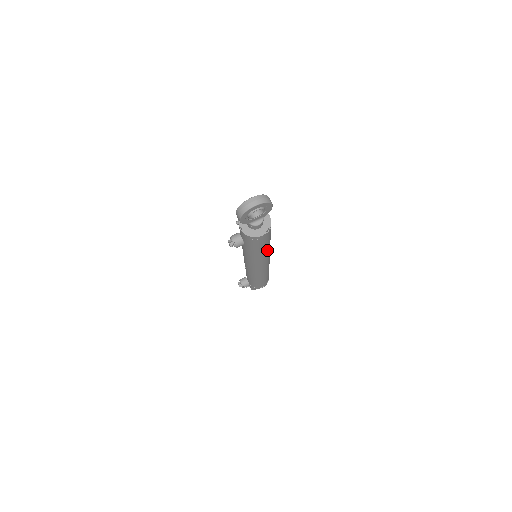
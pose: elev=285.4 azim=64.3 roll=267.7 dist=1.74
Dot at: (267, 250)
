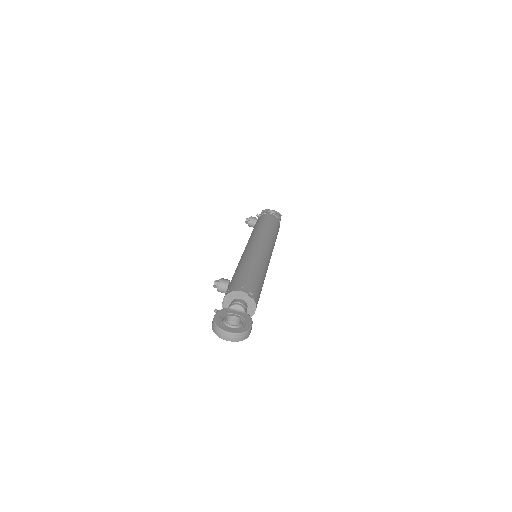
Dot at: occluded
